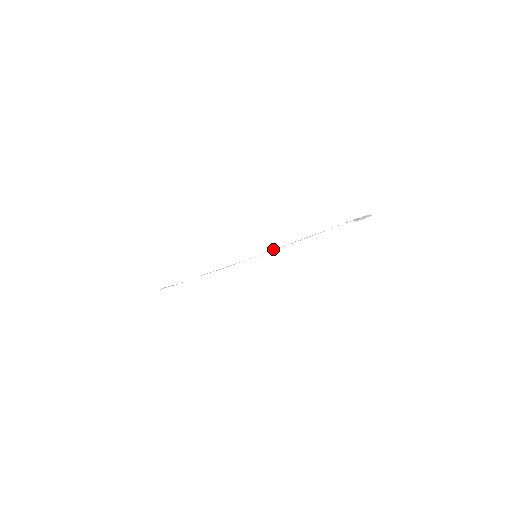
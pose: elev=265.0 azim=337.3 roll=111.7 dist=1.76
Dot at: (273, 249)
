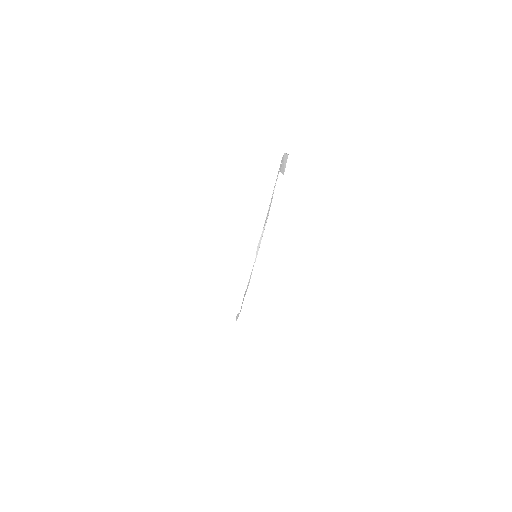
Dot at: (259, 241)
